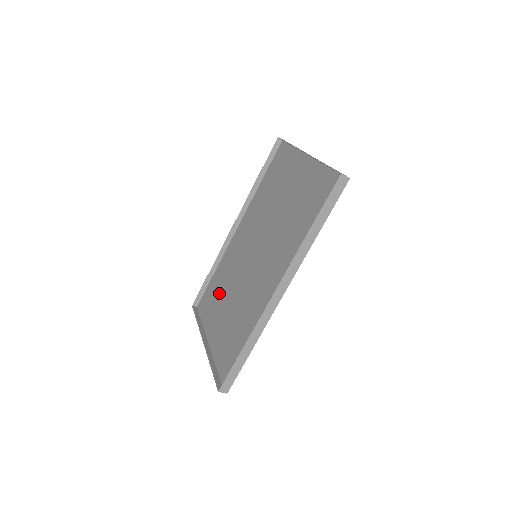
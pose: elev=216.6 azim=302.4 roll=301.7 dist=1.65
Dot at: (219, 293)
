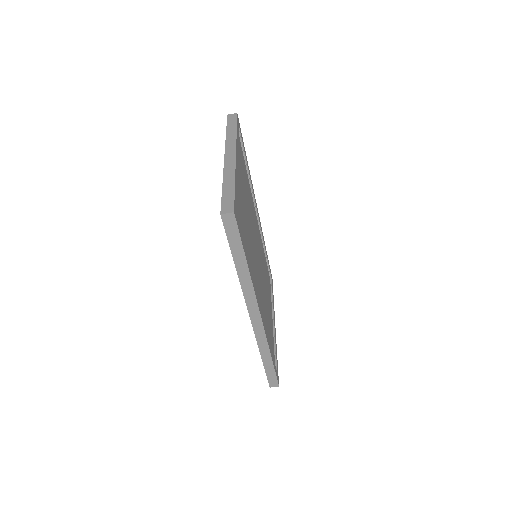
Dot at: (265, 277)
